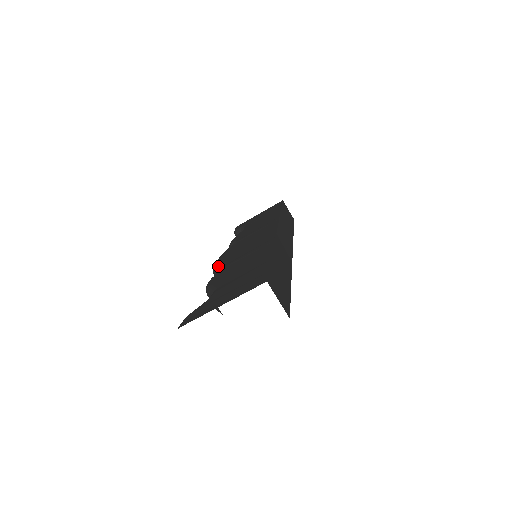
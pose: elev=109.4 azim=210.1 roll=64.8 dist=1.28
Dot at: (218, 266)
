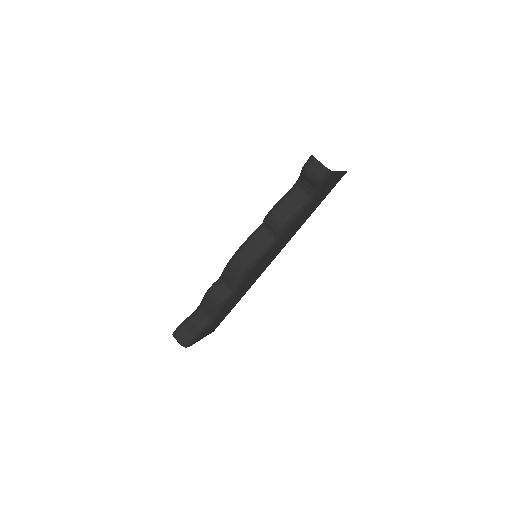
Dot at: (251, 235)
